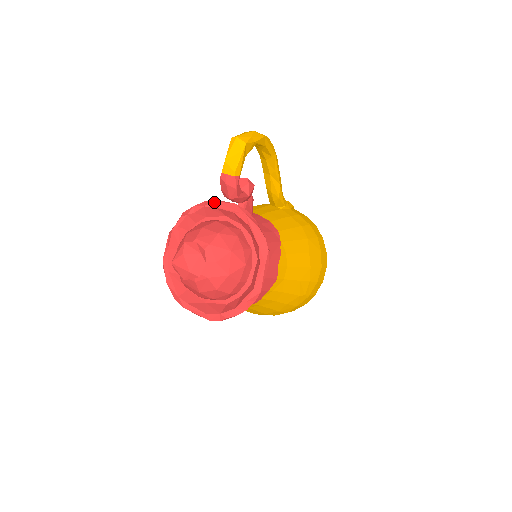
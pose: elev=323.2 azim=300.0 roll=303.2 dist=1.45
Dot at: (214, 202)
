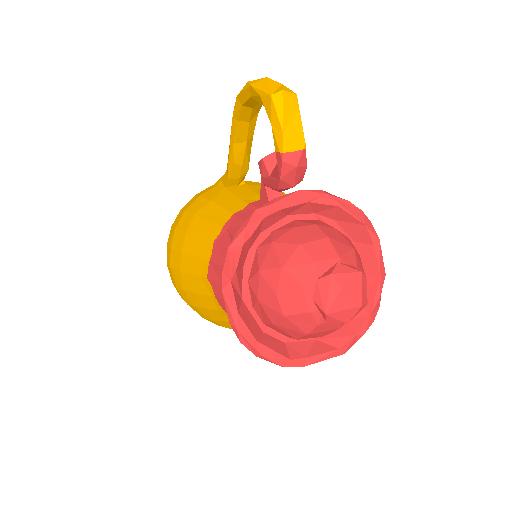
Dot at: (275, 204)
